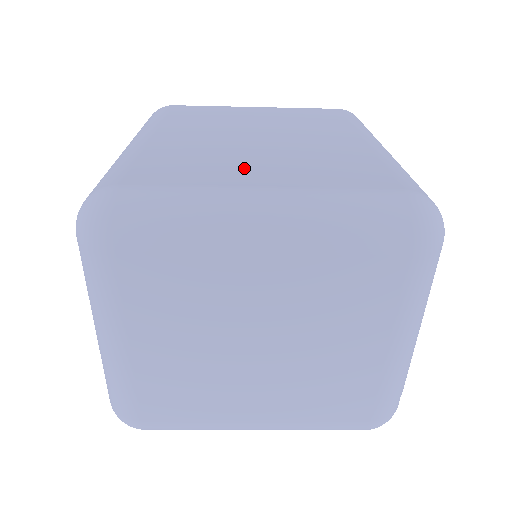
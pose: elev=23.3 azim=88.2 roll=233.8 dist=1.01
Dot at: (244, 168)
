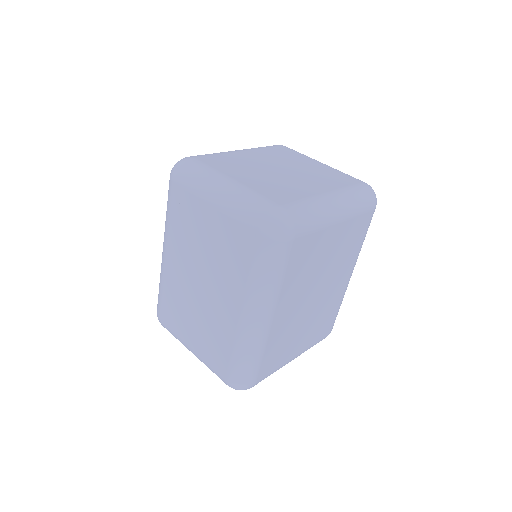
Dot at: (297, 342)
